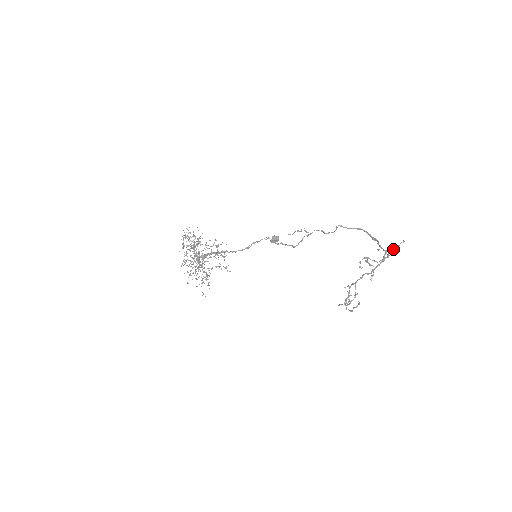
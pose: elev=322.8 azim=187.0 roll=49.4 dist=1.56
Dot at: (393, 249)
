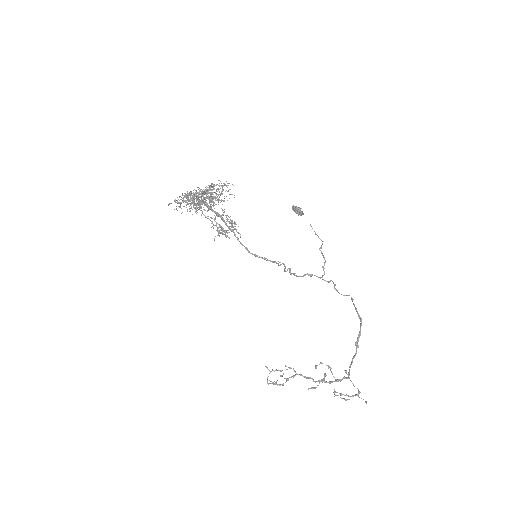
Dot at: (353, 396)
